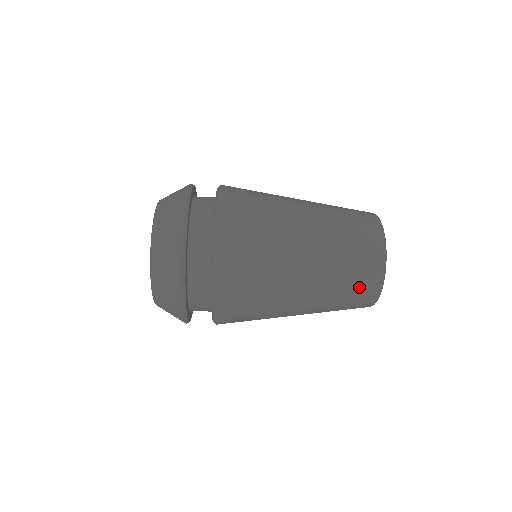
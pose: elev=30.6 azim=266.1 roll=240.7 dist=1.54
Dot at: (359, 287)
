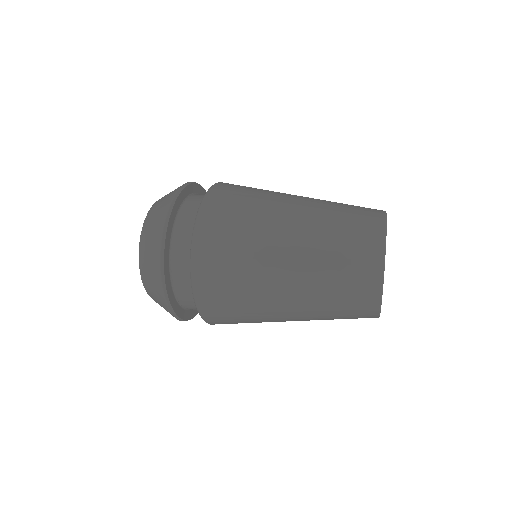
Dot at: occluded
